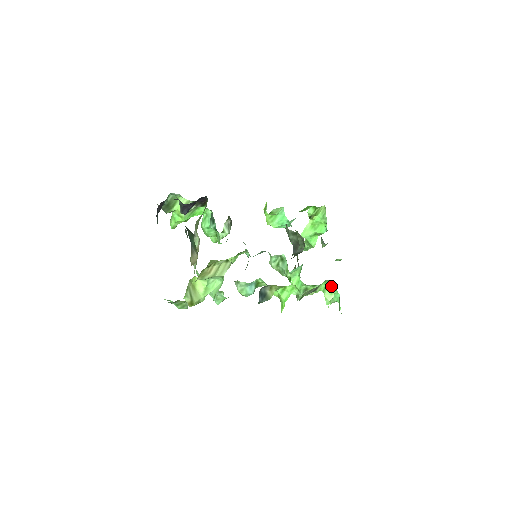
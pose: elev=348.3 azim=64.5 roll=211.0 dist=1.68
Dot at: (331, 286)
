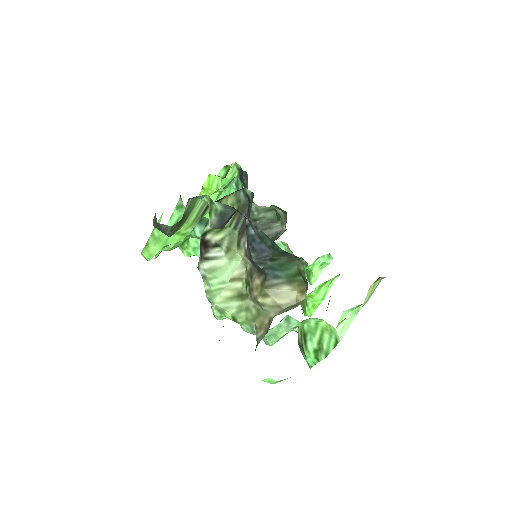
Dot at: (328, 260)
